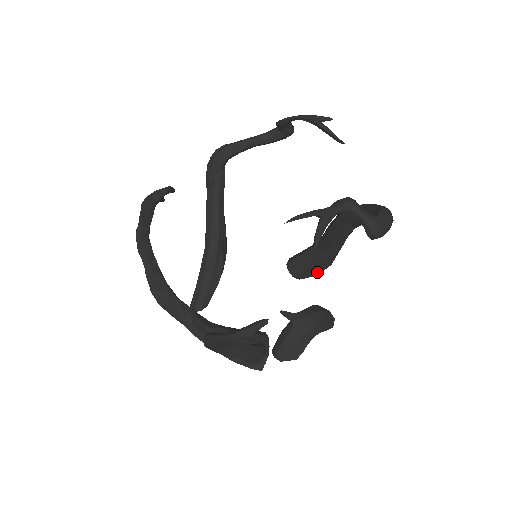
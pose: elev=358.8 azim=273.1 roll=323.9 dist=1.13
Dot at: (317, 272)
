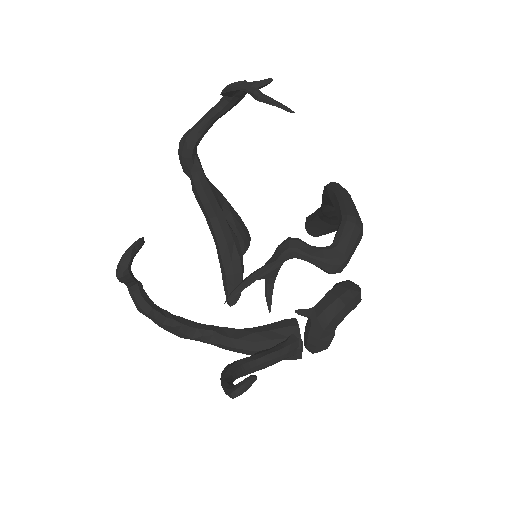
Dot at: occluded
